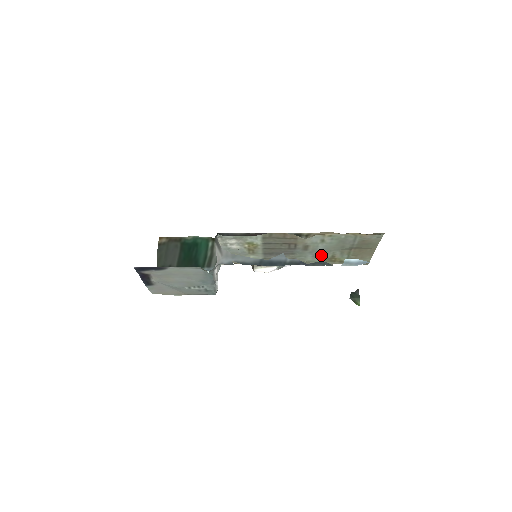
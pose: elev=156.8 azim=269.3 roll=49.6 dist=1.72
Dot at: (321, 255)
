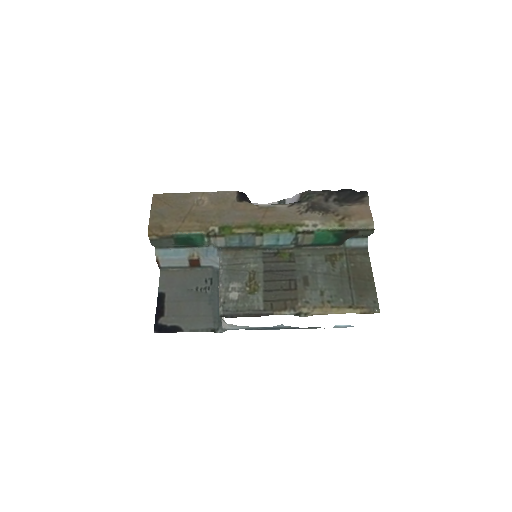
Dot at: (321, 266)
